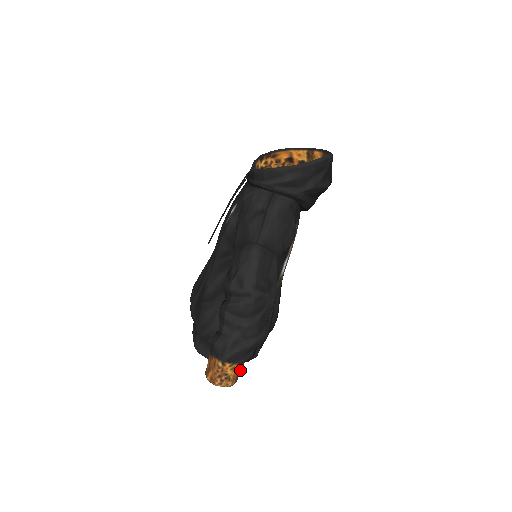
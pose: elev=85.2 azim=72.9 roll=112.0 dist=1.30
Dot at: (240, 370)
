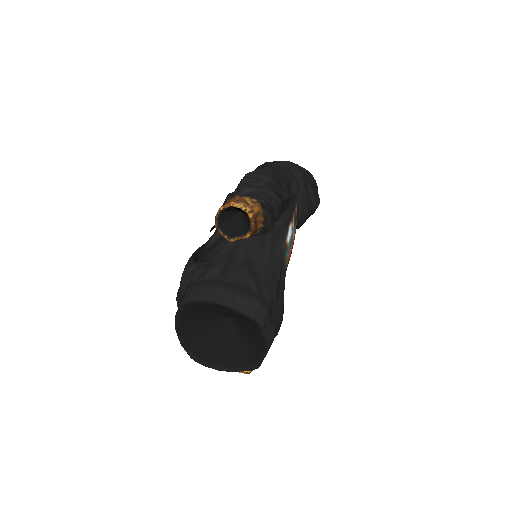
Dot at: (257, 222)
